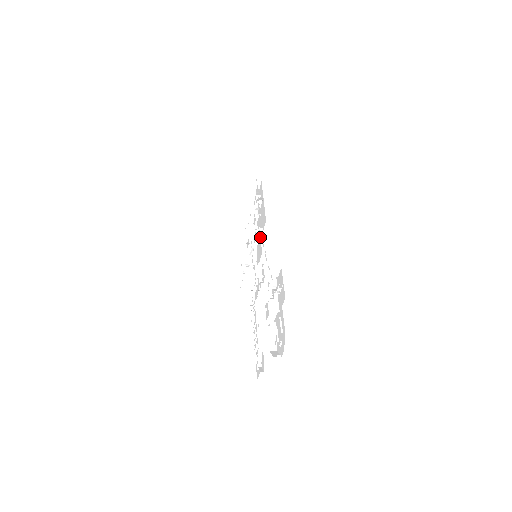
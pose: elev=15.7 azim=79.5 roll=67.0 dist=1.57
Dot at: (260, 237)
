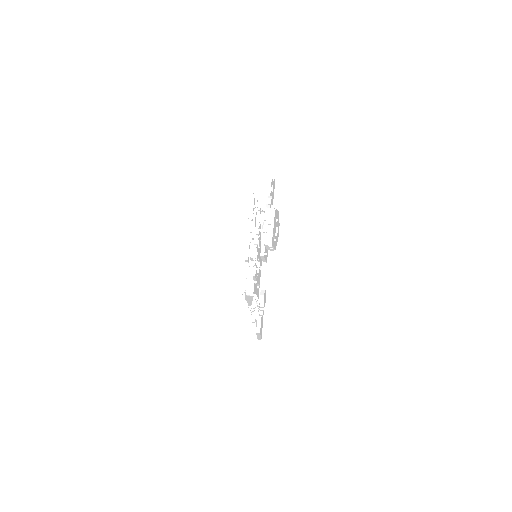
Dot at: (255, 208)
